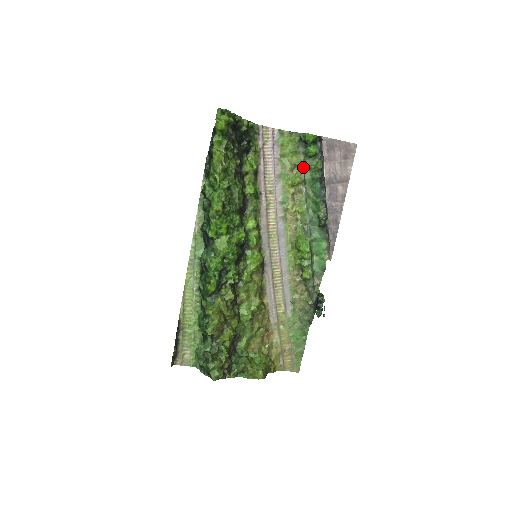
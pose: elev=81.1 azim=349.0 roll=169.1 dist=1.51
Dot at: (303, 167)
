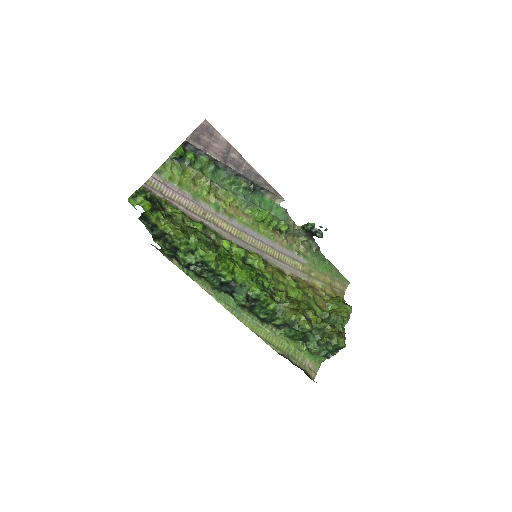
Dot at: (199, 173)
